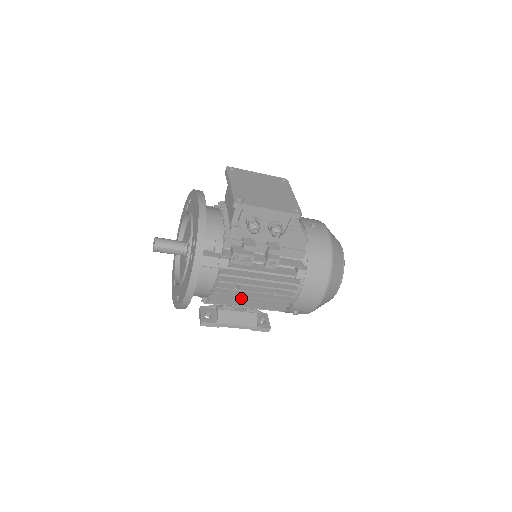
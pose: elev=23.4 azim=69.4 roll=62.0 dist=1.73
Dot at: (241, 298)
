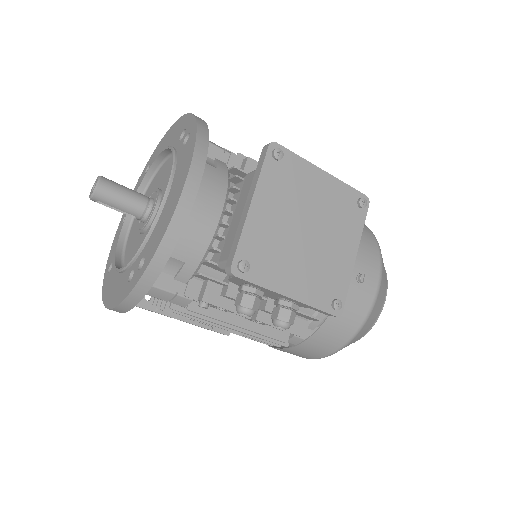
Dot at: occluded
